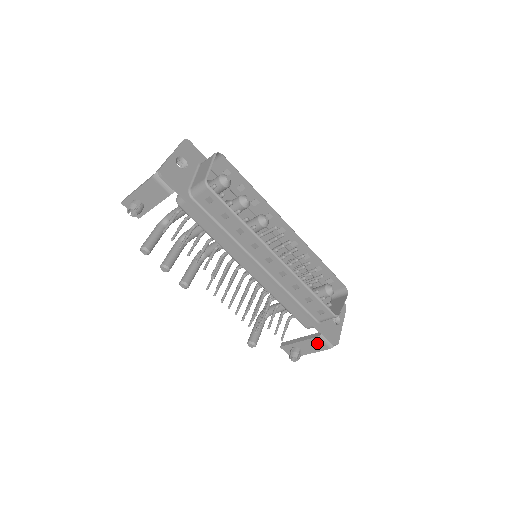
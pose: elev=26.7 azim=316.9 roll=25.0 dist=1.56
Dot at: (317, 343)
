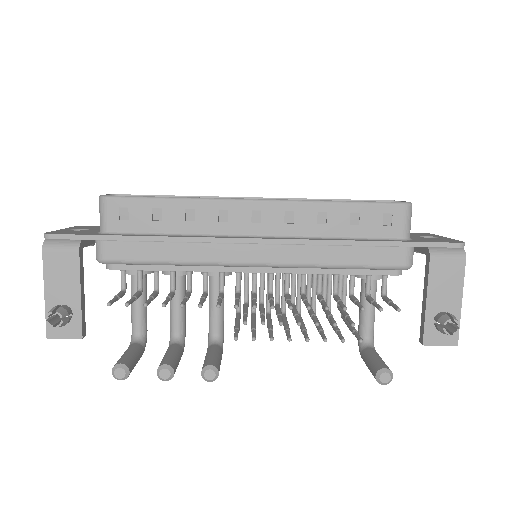
Dot at: (443, 271)
